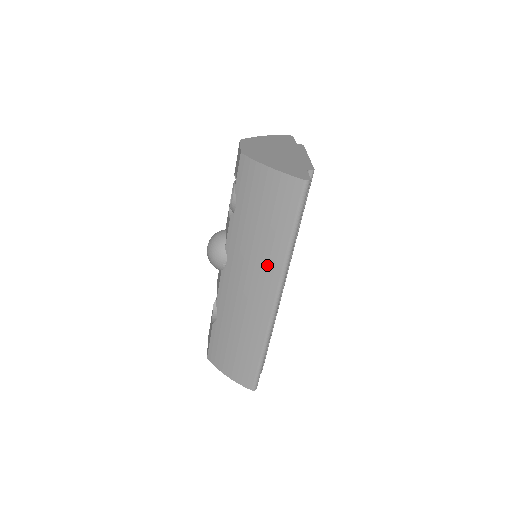
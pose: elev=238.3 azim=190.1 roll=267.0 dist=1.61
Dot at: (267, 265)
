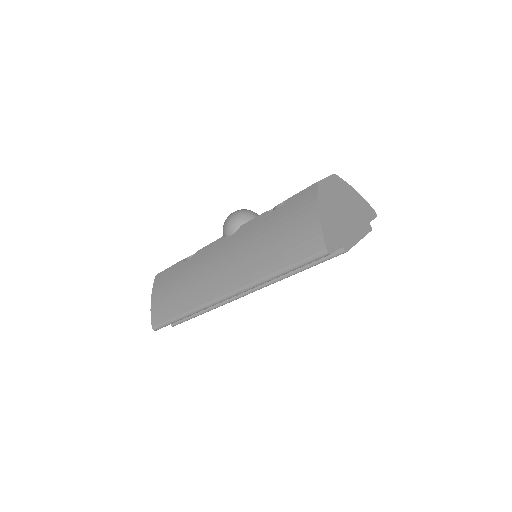
Dot at: (246, 269)
